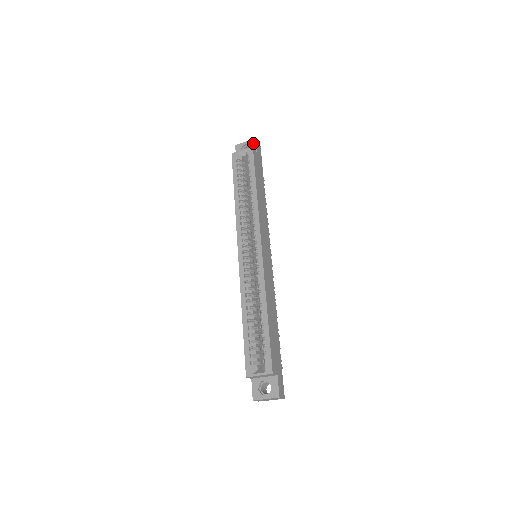
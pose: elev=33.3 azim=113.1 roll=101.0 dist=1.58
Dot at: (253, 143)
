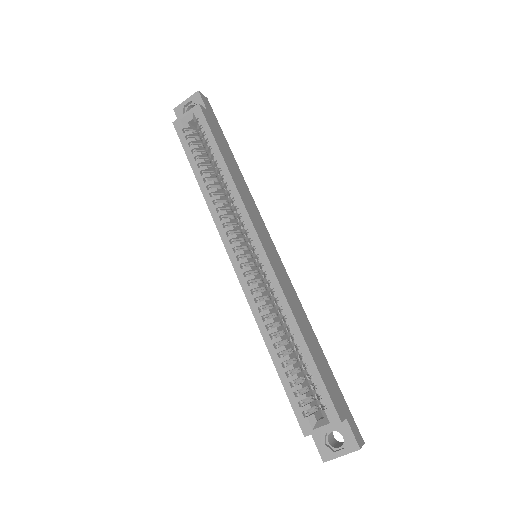
Dot at: (197, 98)
